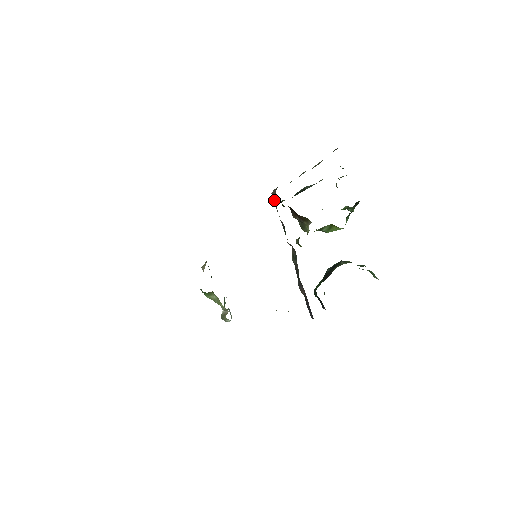
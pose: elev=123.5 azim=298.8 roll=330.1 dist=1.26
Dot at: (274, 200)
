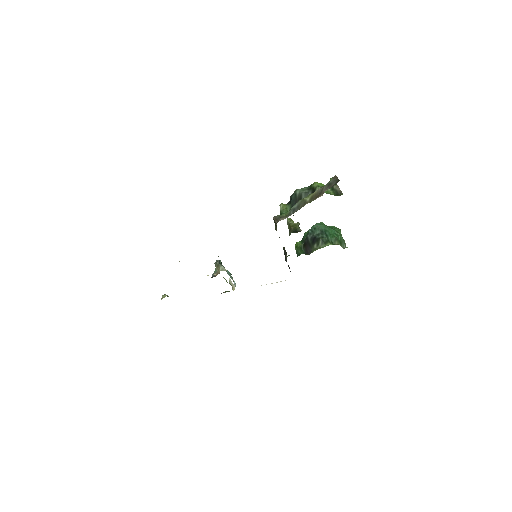
Dot at: (274, 222)
